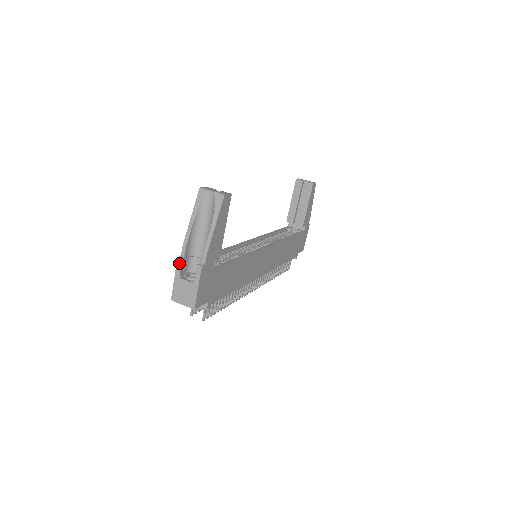
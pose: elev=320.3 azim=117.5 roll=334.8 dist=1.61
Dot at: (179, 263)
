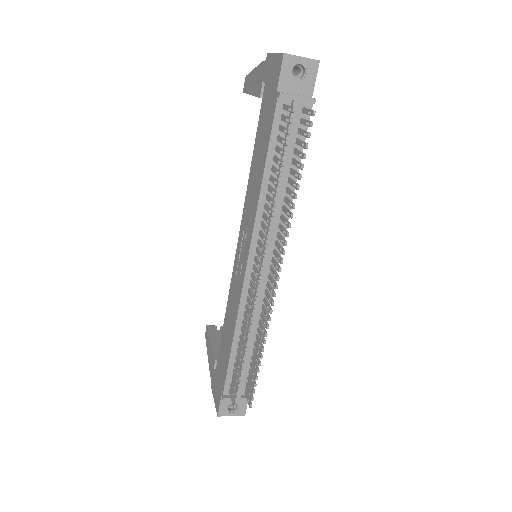
Dot at: occluded
